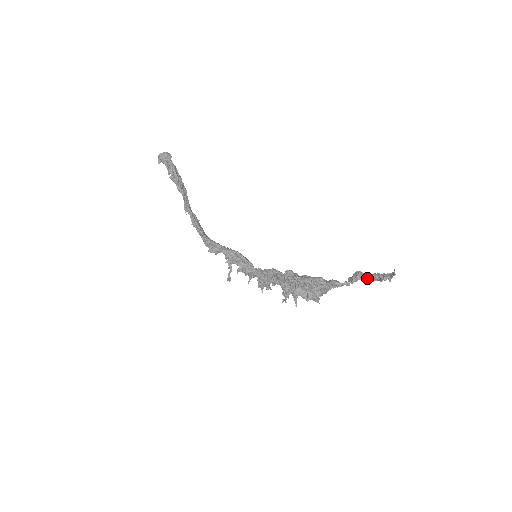
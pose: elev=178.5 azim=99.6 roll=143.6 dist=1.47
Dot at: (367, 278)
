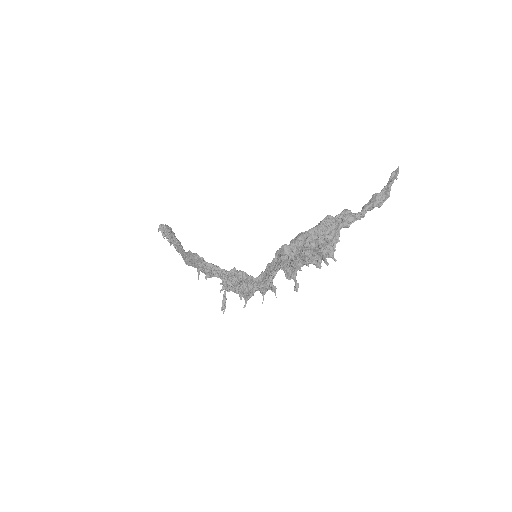
Dot at: (375, 196)
